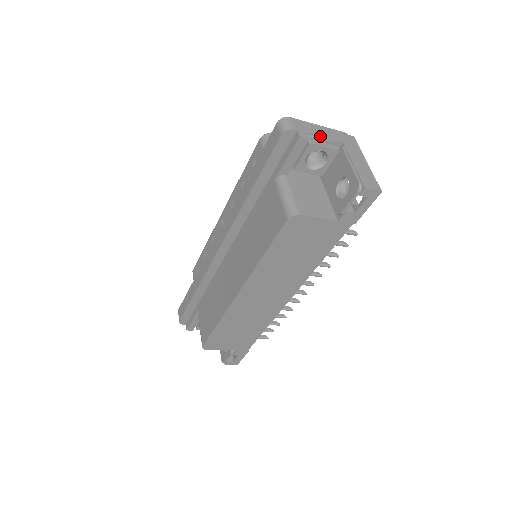
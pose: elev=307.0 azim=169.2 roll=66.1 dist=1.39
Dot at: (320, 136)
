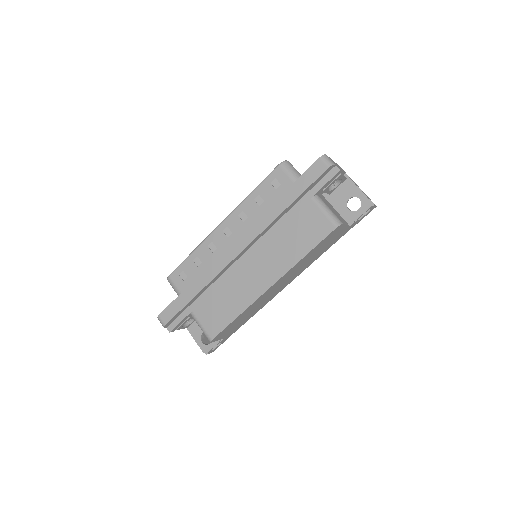
Dot at: occluded
